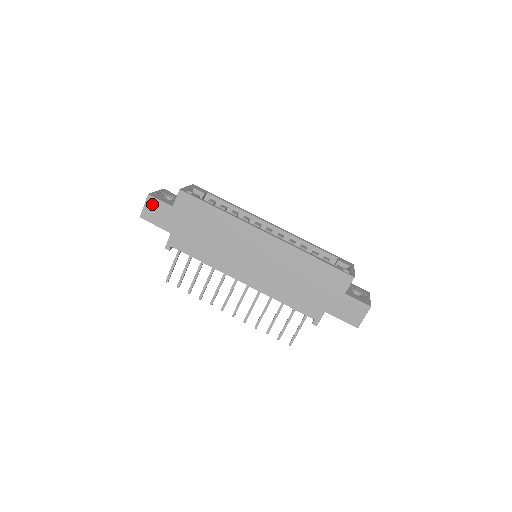
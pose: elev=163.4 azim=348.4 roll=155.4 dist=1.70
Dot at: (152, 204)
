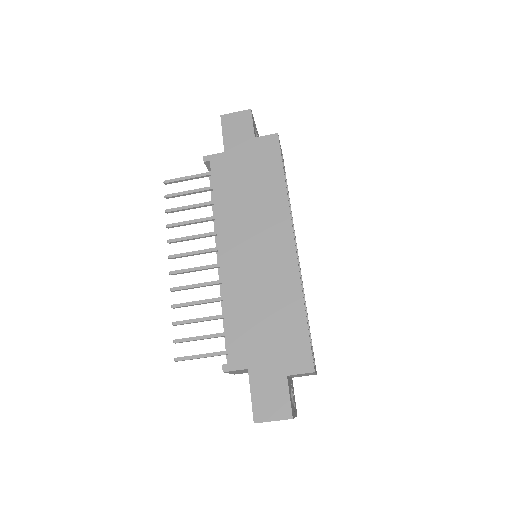
Dot at: (243, 118)
